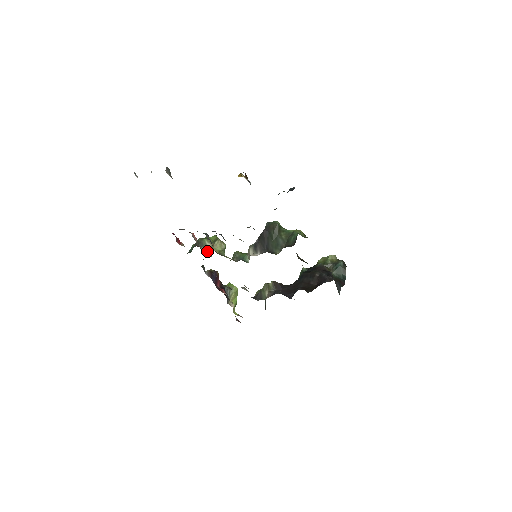
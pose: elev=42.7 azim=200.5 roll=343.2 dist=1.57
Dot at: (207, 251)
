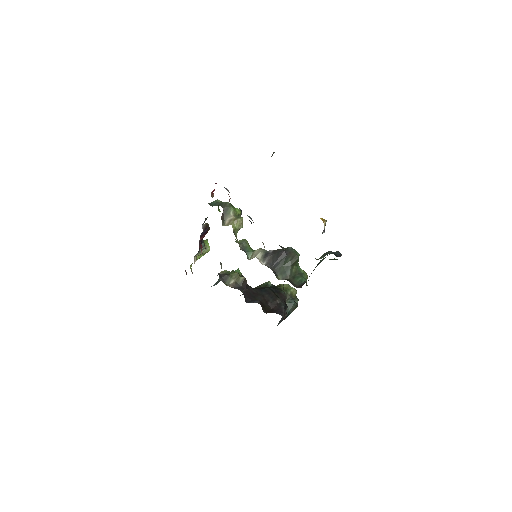
Dot at: (226, 218)
